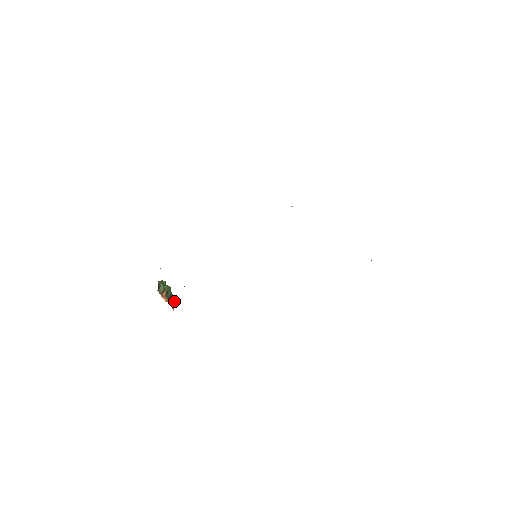
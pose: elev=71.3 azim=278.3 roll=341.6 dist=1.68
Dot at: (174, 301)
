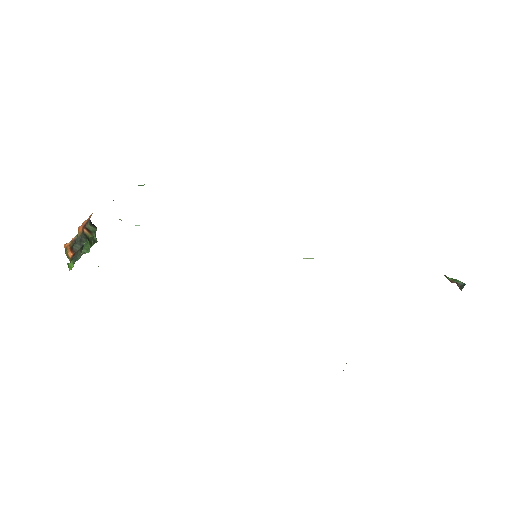
Dot at: (71, 259)
